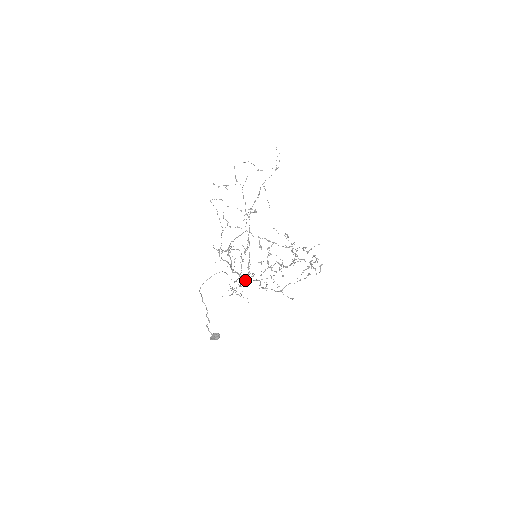
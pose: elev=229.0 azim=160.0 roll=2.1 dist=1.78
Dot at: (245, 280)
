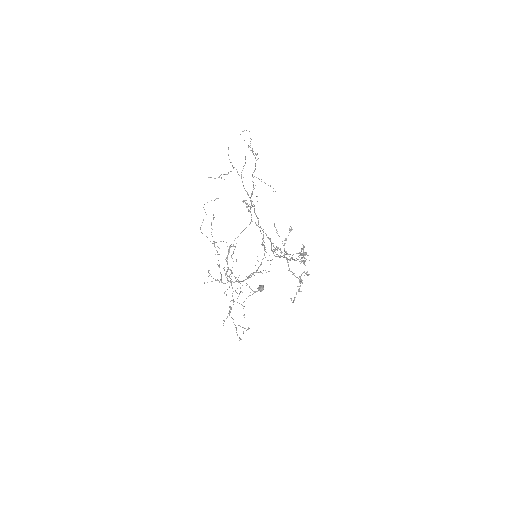
Dot at: (257, 269)
